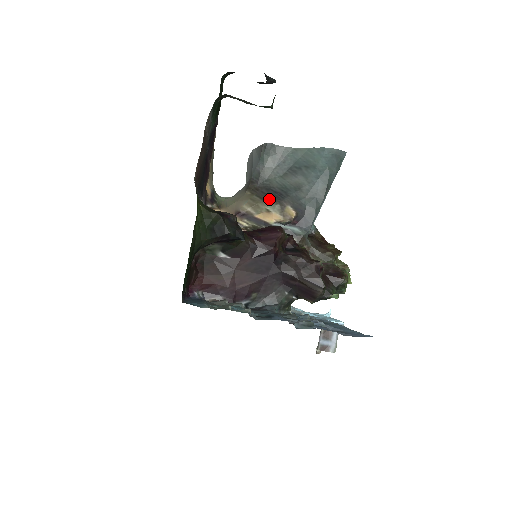
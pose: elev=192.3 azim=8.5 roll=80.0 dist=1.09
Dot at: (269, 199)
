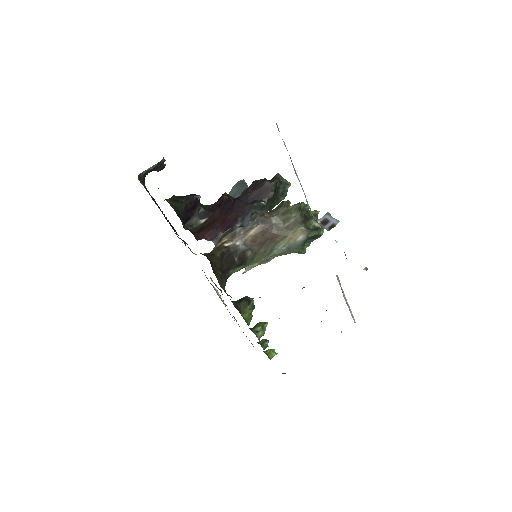
Dot at: occluded
